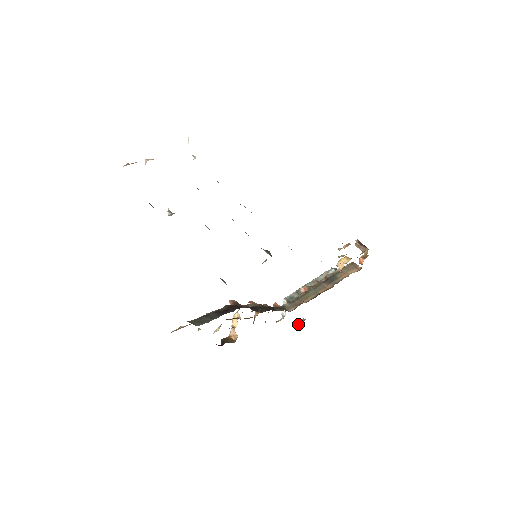
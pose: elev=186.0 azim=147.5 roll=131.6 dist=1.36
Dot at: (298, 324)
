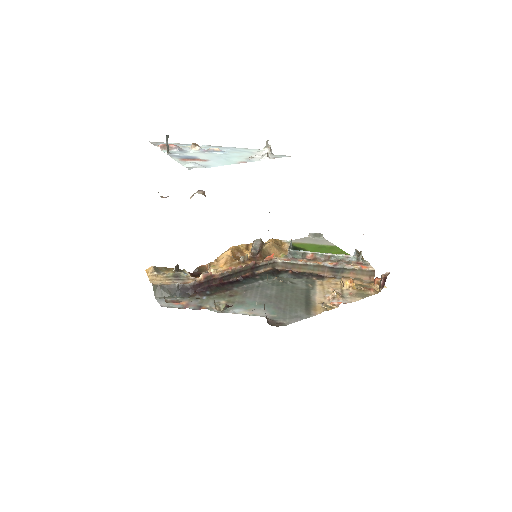
Dot at: (313, 236)
